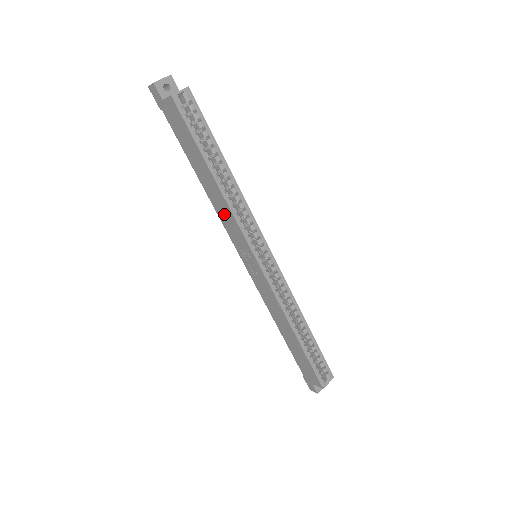
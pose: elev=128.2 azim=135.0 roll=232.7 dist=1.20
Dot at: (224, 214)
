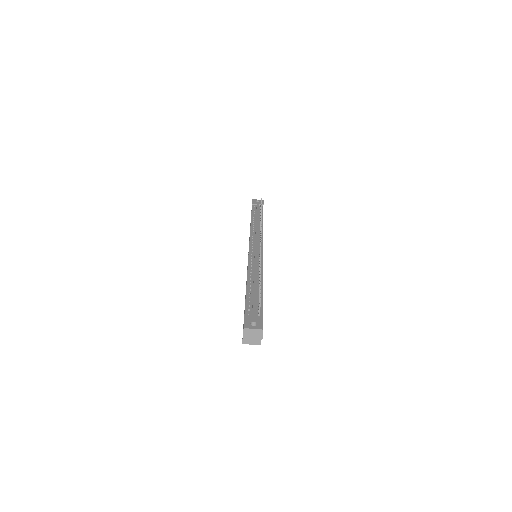
Dot at: occluded
